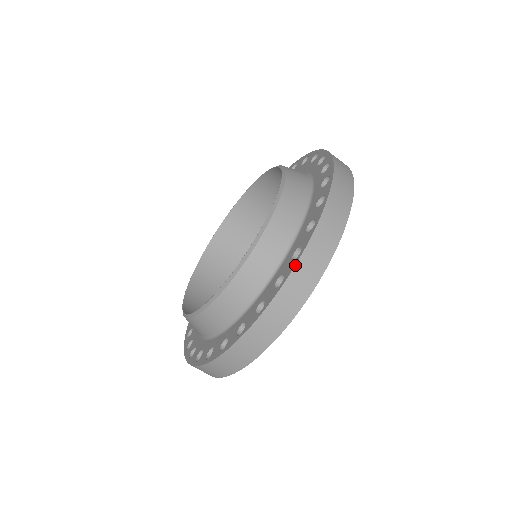
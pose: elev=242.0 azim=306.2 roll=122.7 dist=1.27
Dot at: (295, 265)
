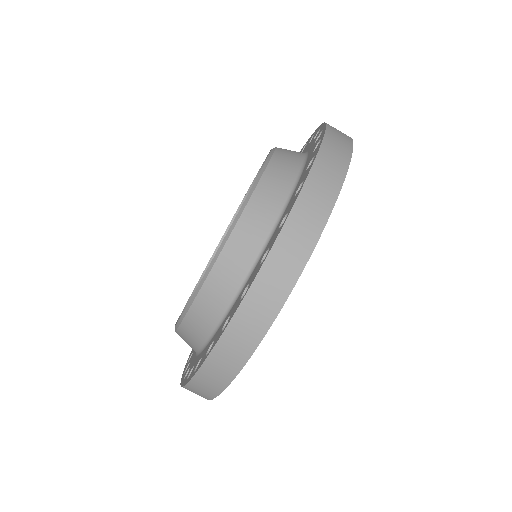
Dot at: (258, 272)
